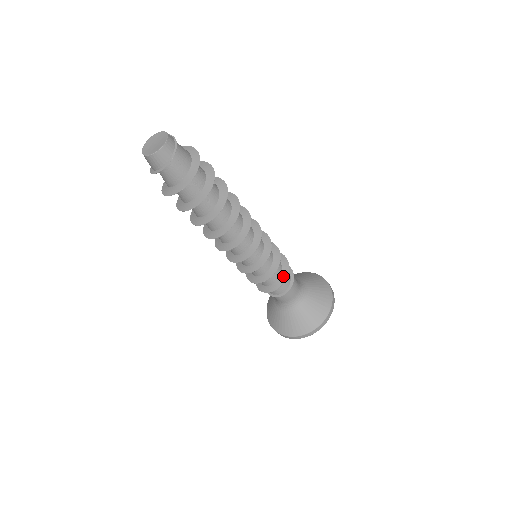
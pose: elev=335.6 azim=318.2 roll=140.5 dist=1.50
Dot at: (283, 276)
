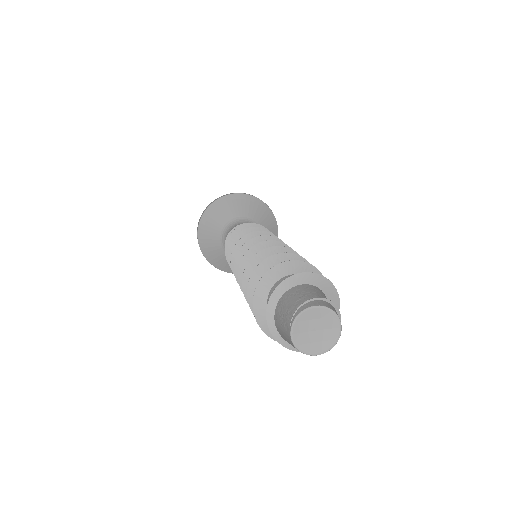
Dot at: occluded
